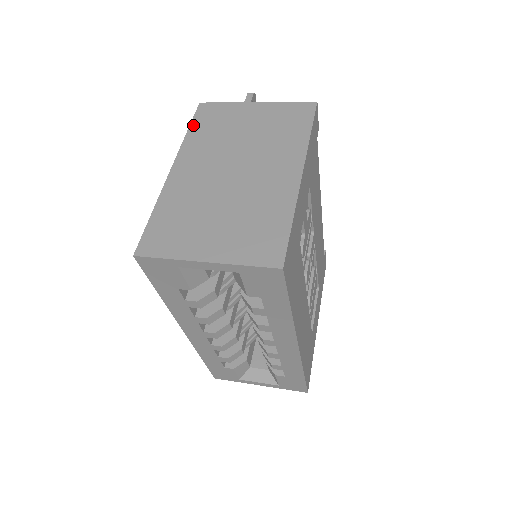
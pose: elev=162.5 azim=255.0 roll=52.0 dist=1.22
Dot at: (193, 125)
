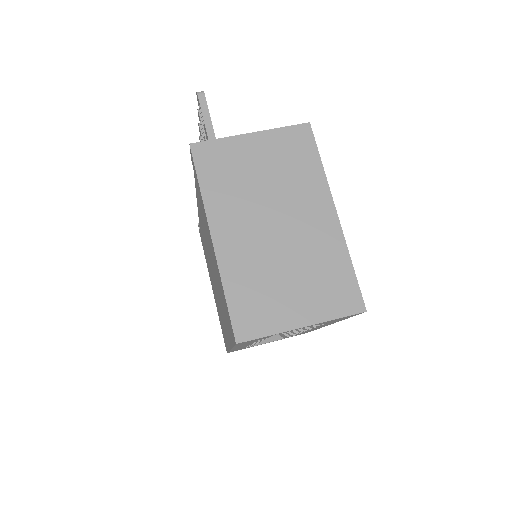
Dot at: (201, 177)
